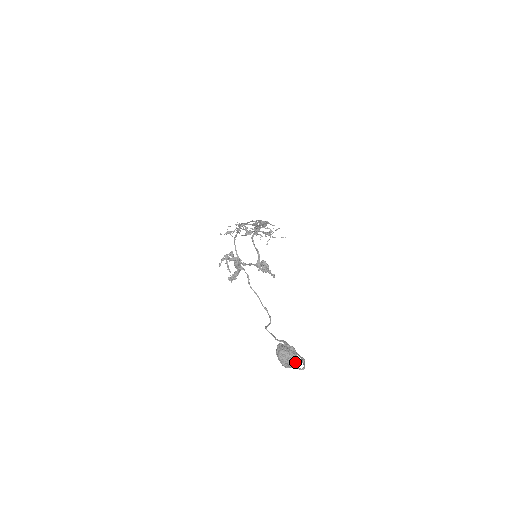
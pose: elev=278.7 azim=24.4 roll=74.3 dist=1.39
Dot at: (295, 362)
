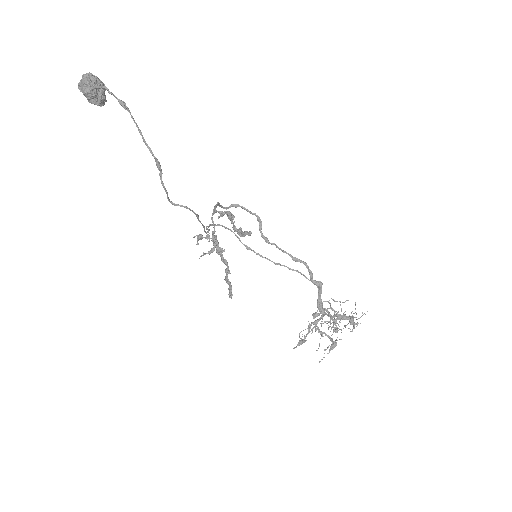
Dot at: (92, 81)
